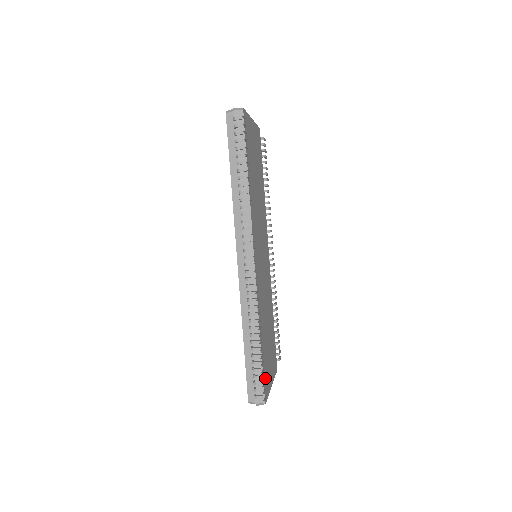
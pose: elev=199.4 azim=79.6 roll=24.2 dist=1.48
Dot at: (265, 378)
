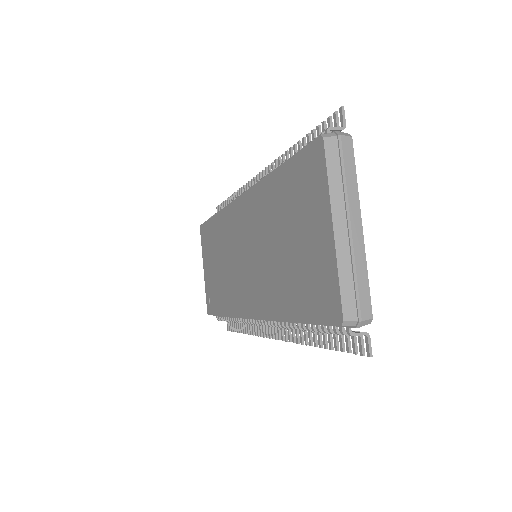
Dot at: occluded
